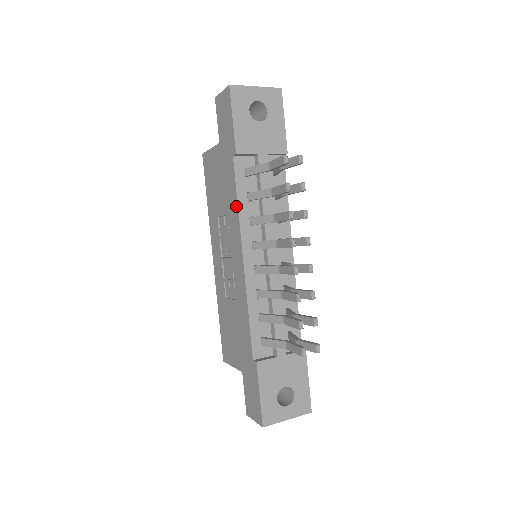
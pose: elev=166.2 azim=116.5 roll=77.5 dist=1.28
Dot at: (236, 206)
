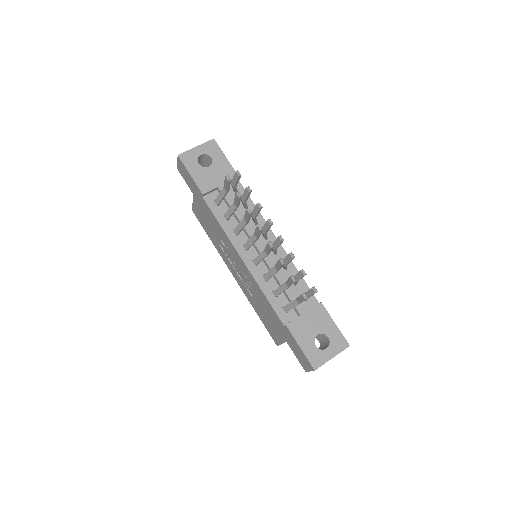
Dot at: (221, 228)
